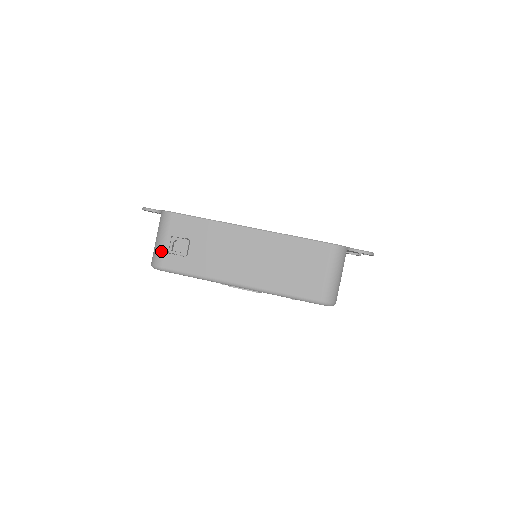
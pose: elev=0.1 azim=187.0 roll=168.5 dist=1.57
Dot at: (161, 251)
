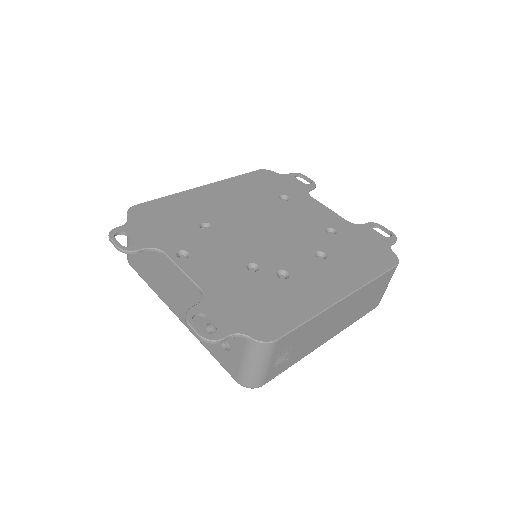
Dot at: (263, 375)
